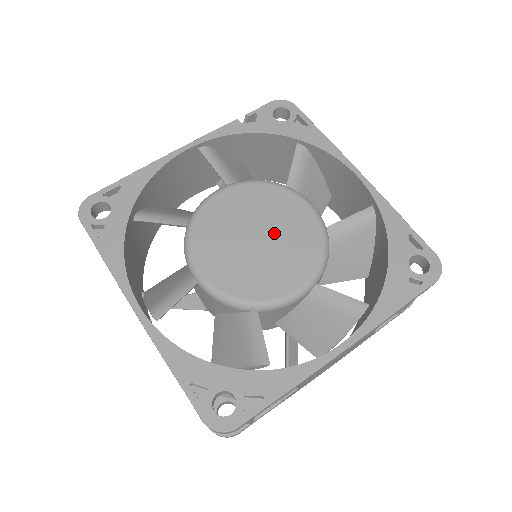
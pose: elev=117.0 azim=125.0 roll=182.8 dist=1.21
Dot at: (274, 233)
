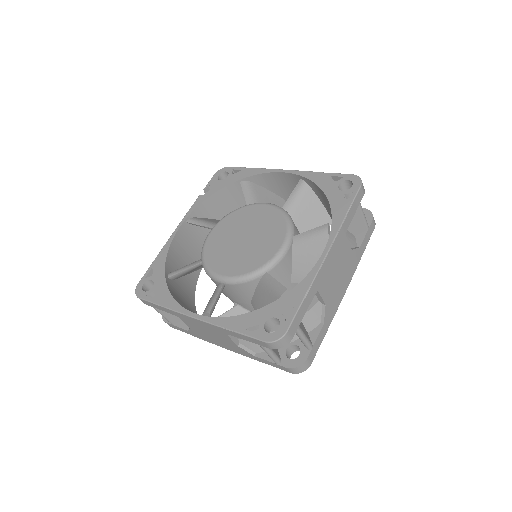
Dot at: (252, 230)
